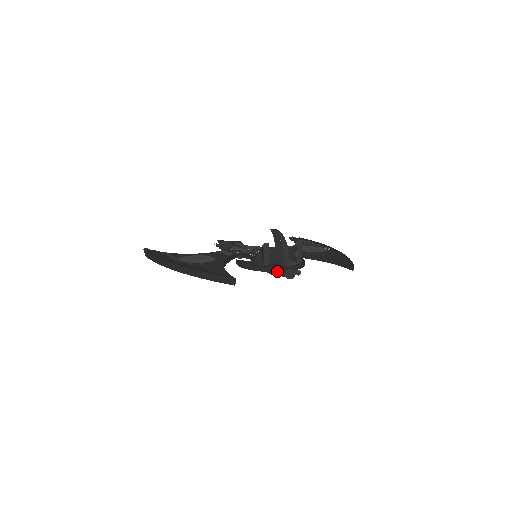
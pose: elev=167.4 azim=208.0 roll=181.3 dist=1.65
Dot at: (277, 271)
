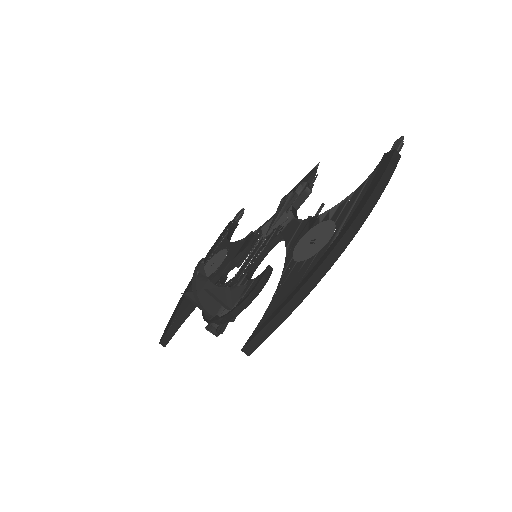
Dot at: (208, 323)
